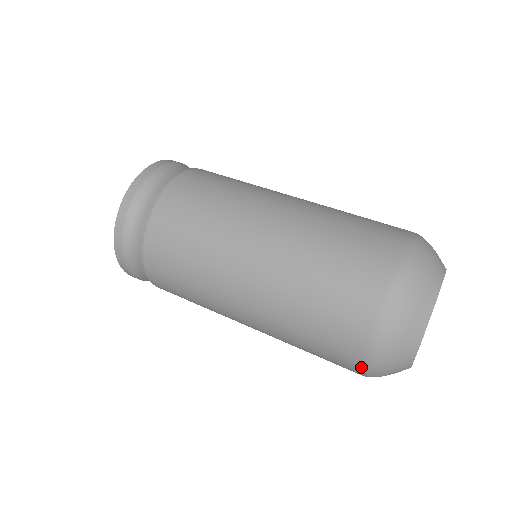
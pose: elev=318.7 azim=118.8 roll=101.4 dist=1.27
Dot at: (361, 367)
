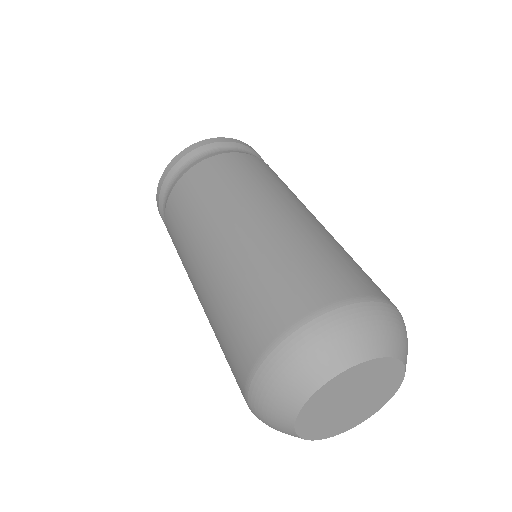
Dot at: occluded
